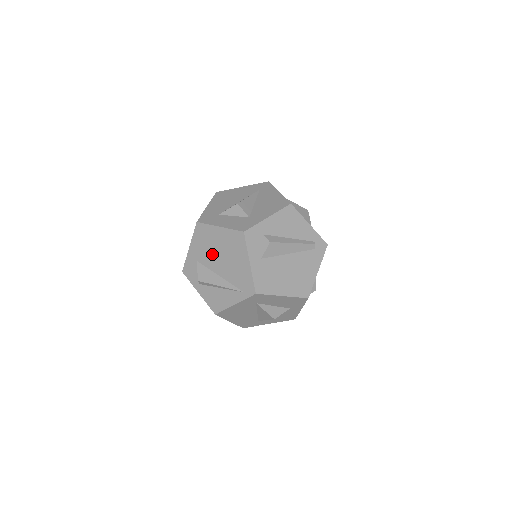
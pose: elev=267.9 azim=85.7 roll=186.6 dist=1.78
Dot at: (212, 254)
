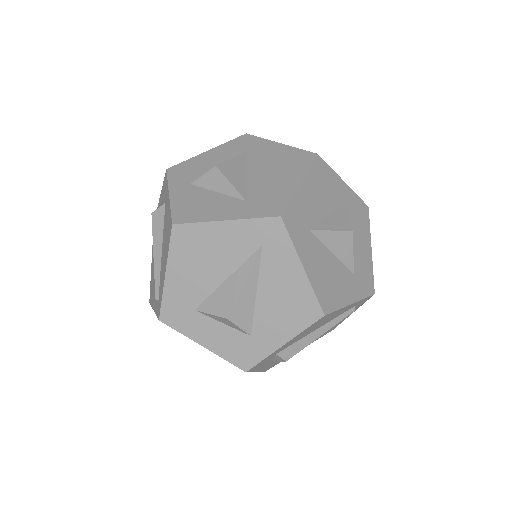
Dot at: occluded
